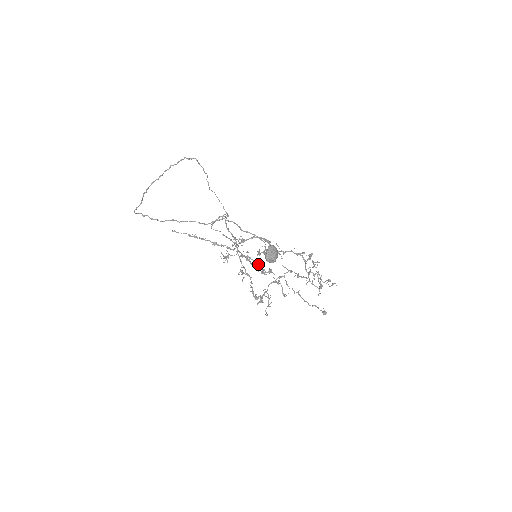
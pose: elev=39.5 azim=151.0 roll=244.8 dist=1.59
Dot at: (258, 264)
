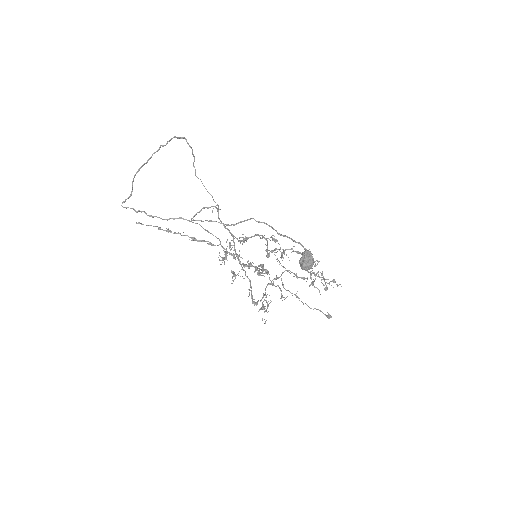
Dot at: (261, 266)
